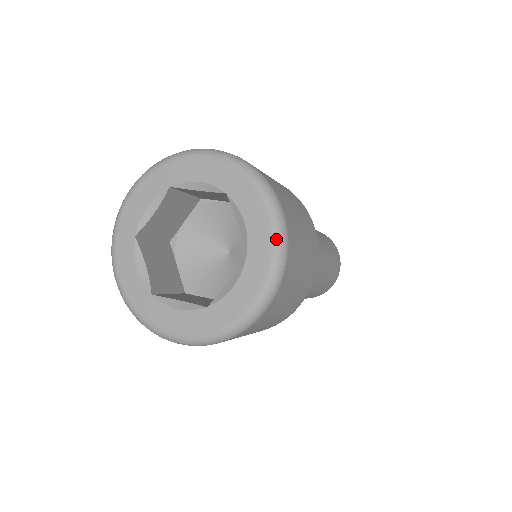
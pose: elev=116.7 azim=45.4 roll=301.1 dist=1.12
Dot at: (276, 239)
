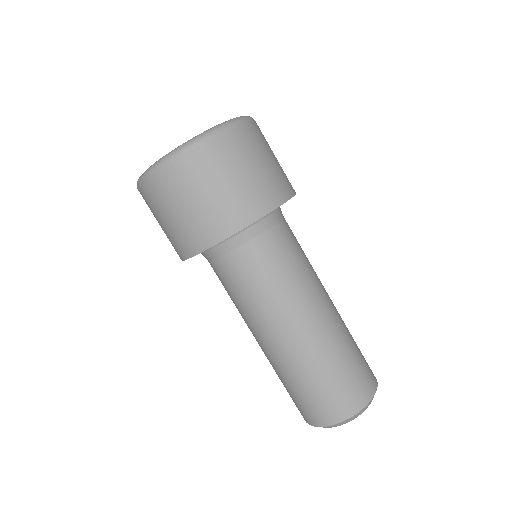
Dot at: (226, 121)
